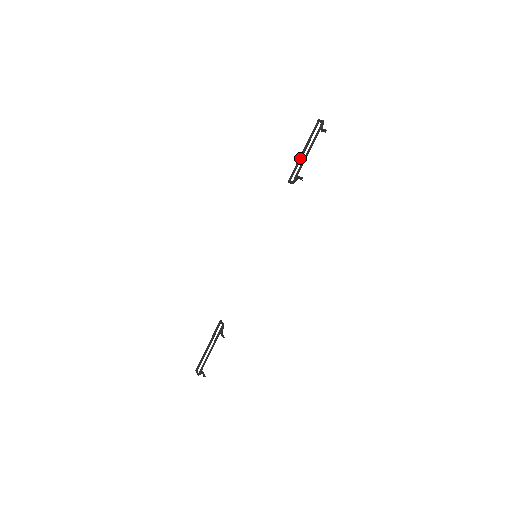
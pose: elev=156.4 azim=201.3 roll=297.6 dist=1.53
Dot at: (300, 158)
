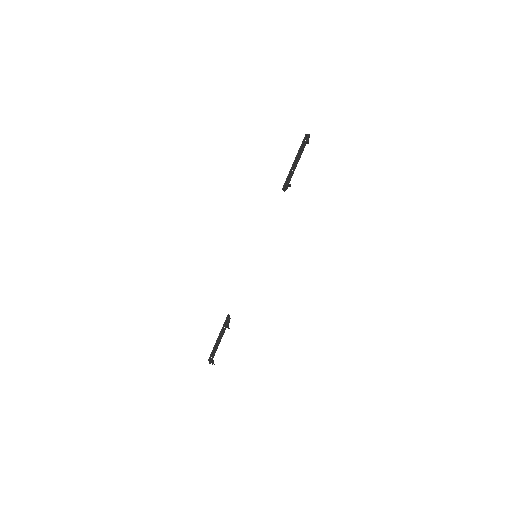
Dot at: (291, 168)
